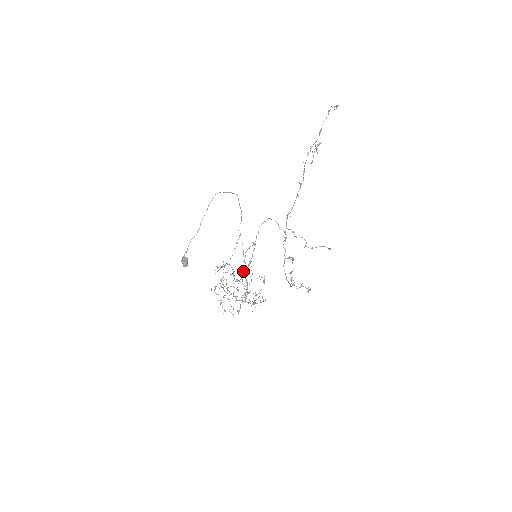
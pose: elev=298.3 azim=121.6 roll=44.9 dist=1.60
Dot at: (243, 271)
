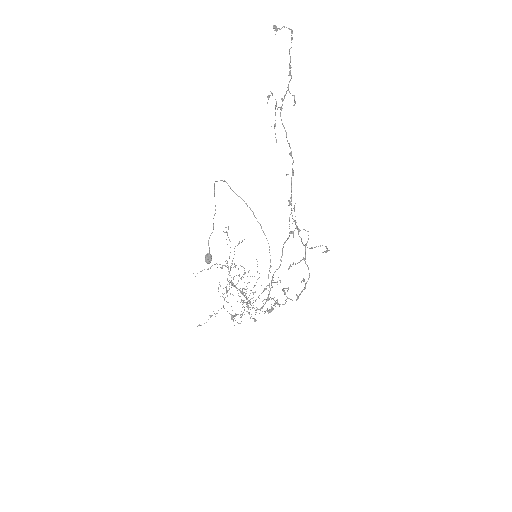
Dot at: occluded
